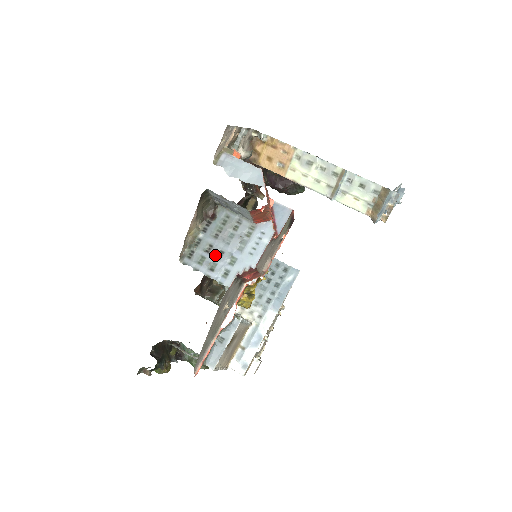
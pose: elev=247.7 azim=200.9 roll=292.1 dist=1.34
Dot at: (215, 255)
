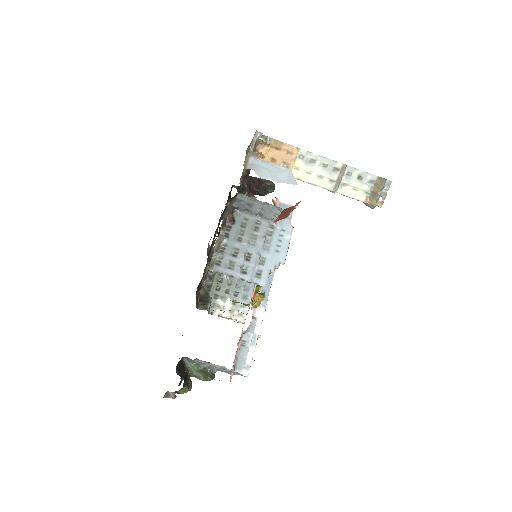
Dot at: (244, 258)
